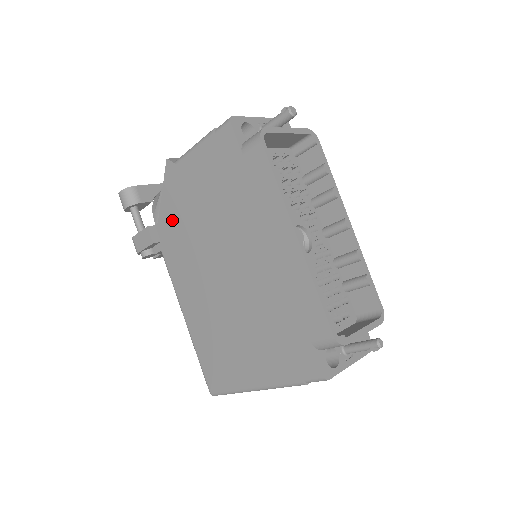
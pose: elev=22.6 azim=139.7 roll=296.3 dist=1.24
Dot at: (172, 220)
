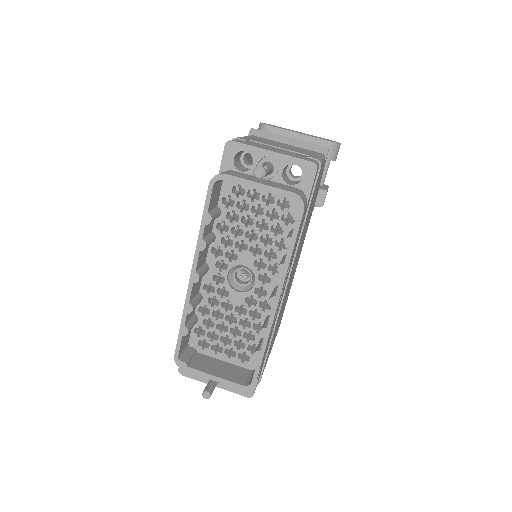
Dot at: occluded
